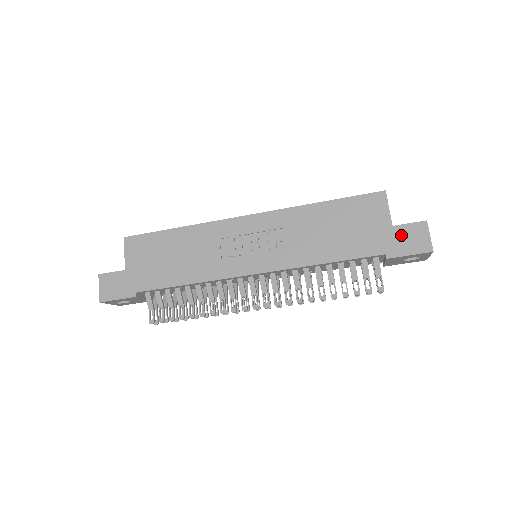
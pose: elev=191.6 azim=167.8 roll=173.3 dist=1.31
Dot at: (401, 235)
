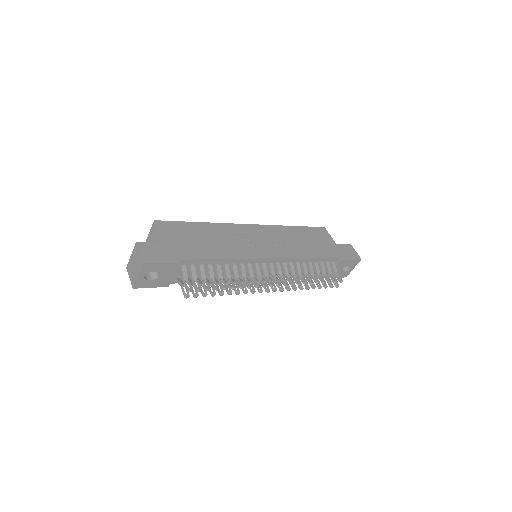
Dot at: (343, 249)
